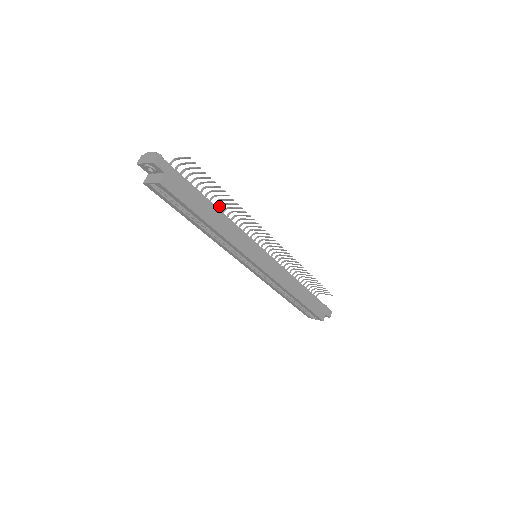
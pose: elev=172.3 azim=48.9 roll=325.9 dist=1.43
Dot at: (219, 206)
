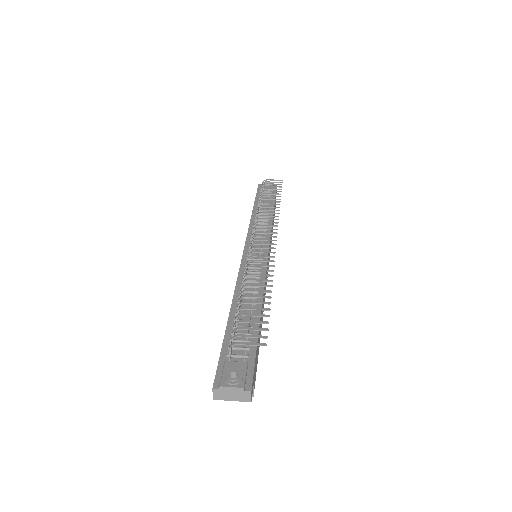
Dot at: (242, 285)
